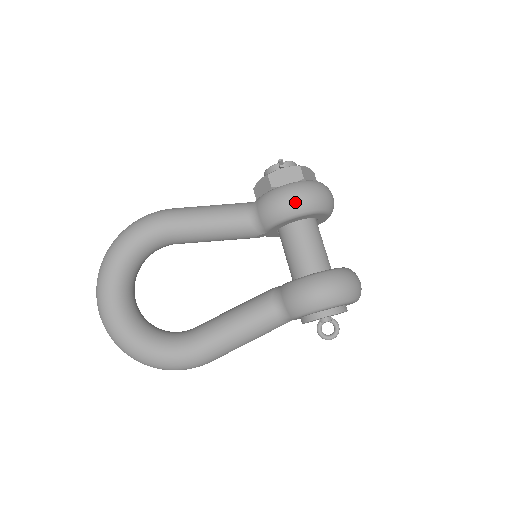
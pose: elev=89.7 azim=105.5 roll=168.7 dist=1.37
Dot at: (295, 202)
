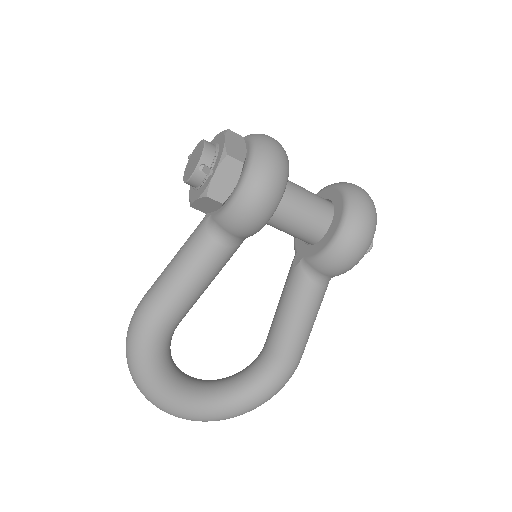
Dot at: (268, 203)
